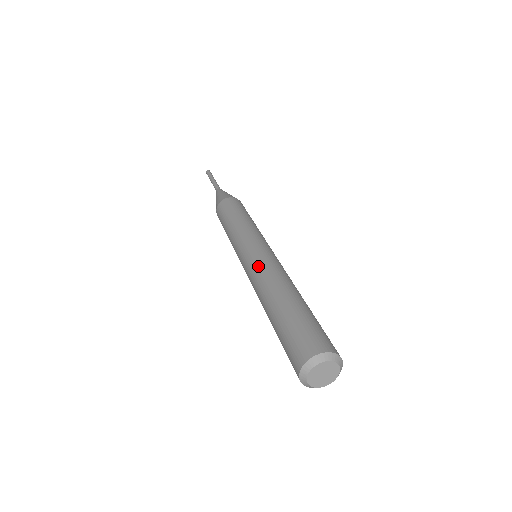
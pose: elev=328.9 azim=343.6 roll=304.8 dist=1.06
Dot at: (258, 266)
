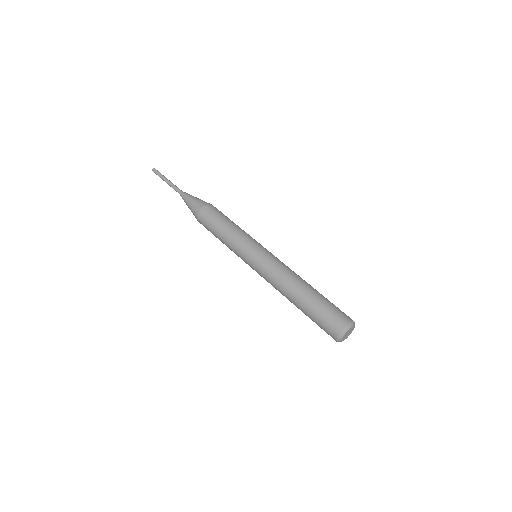
Dot at: (267, 279)
